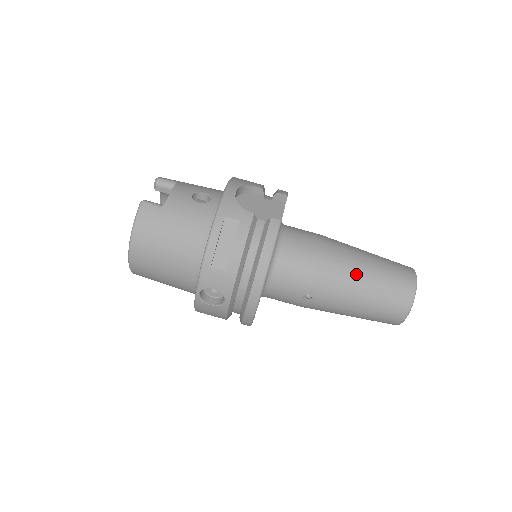
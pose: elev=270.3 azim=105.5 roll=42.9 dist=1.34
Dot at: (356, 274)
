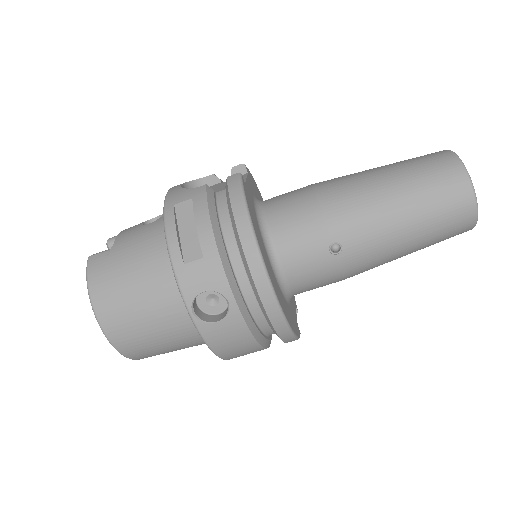
Dot at: (372, 185)
